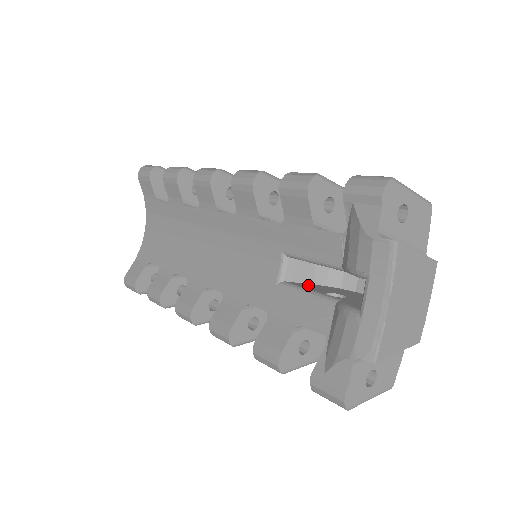
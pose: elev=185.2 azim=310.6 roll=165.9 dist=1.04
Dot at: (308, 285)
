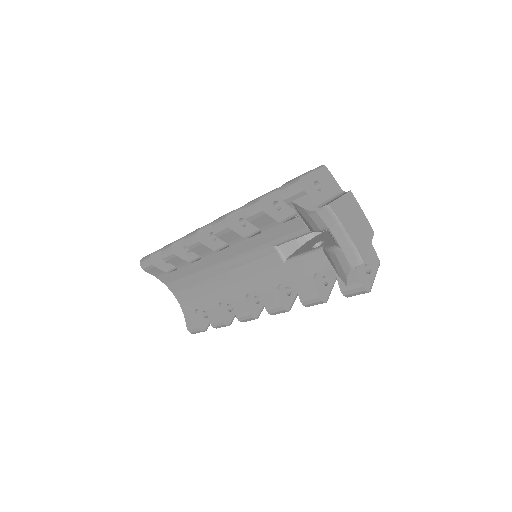
Dot at: (299, 250)
